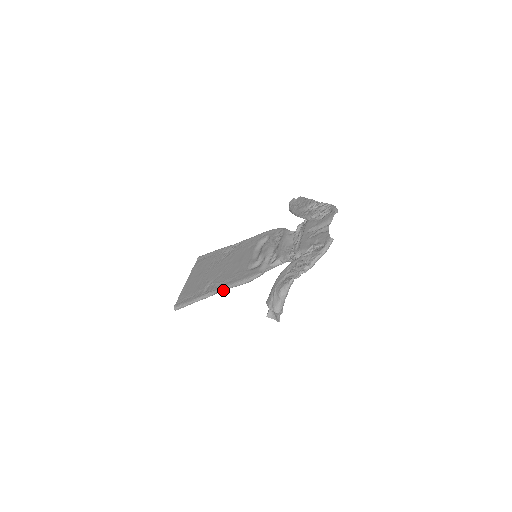
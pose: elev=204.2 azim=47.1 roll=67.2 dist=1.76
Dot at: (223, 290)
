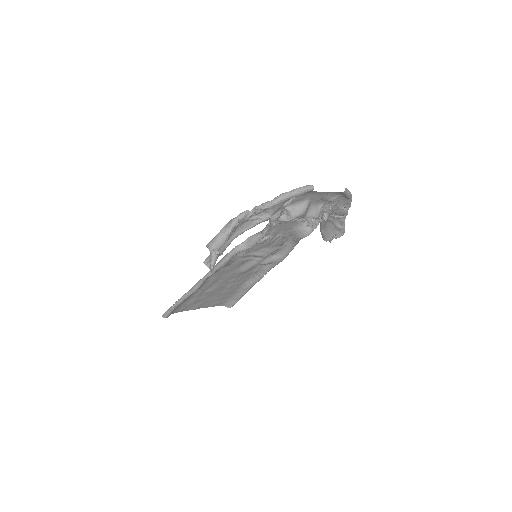
Dot at: (203, 278)
